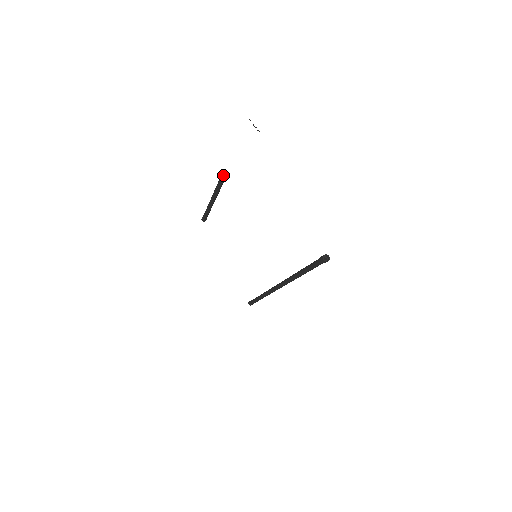
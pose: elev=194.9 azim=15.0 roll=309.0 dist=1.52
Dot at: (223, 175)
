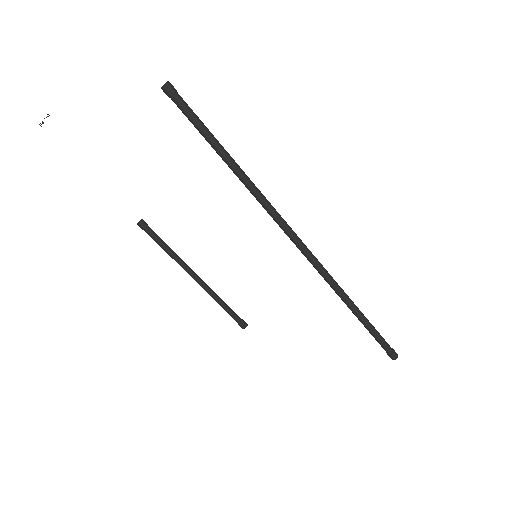
Dot at: (144, 226)
